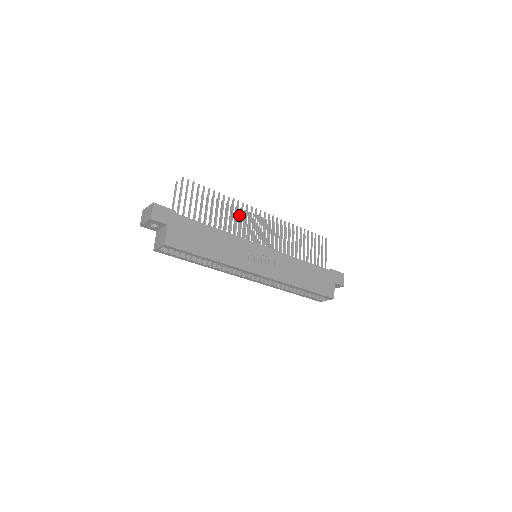
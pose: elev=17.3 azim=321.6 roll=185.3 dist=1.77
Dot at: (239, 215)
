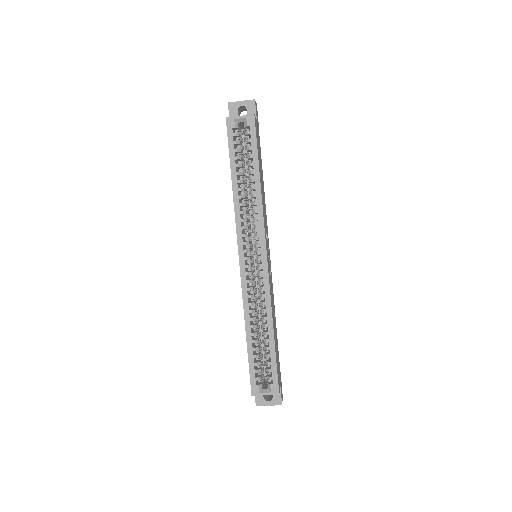
Dot at: occluded
